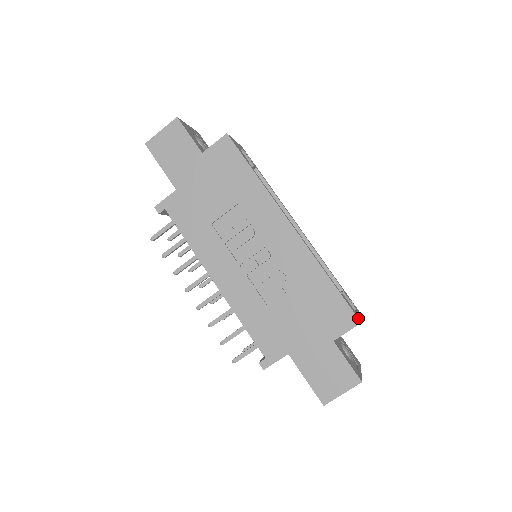
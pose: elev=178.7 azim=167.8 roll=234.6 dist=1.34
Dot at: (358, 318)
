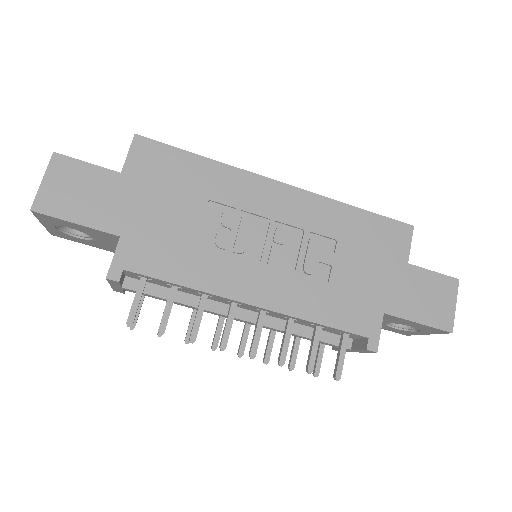
Dot at: (407, 225)
